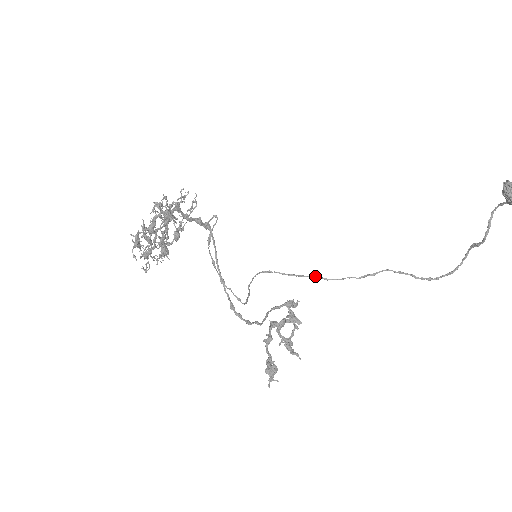
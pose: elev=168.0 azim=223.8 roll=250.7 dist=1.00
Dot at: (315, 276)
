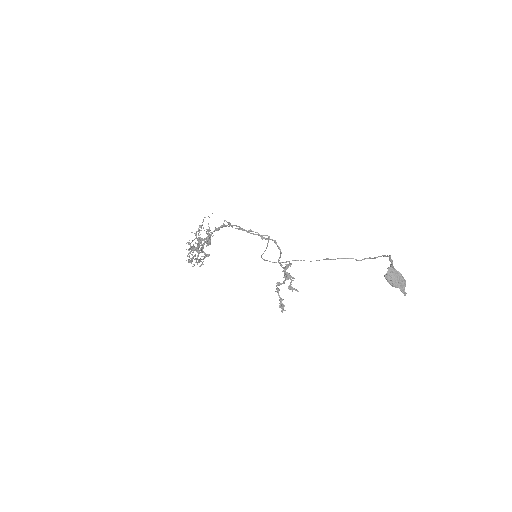
Dot at: occluded
